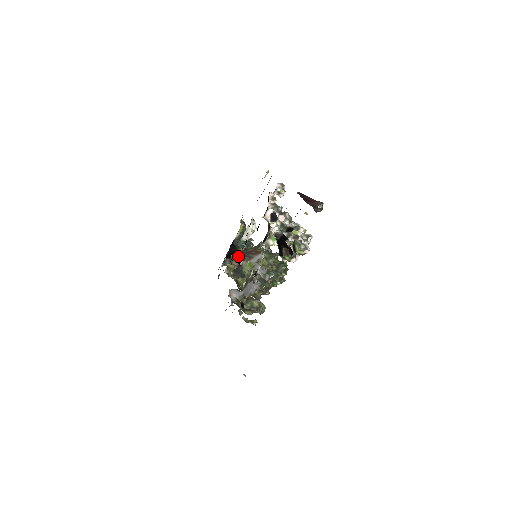
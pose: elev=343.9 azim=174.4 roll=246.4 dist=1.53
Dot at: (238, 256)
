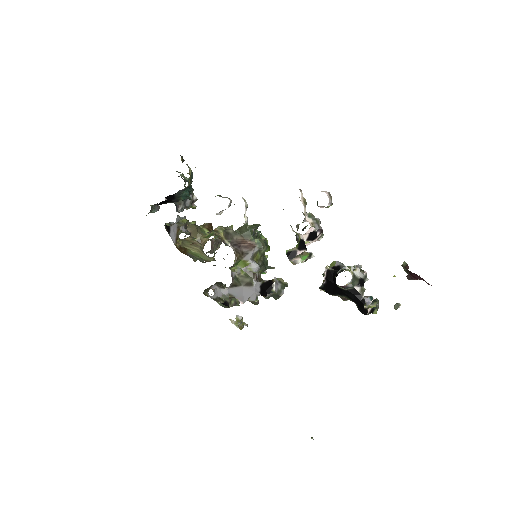
Dot at: (170, 202)
